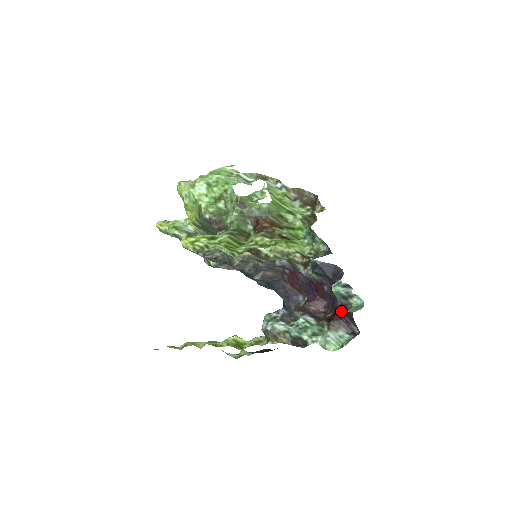
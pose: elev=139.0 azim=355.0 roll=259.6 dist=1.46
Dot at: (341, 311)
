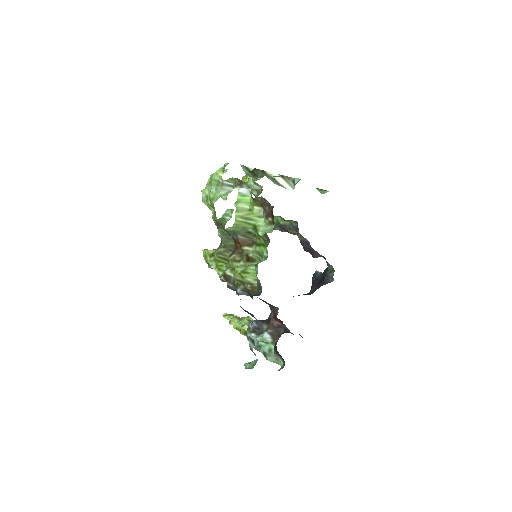
Dot at: occluded
